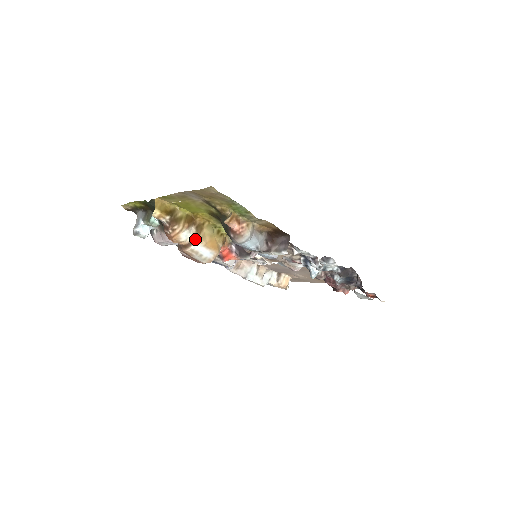
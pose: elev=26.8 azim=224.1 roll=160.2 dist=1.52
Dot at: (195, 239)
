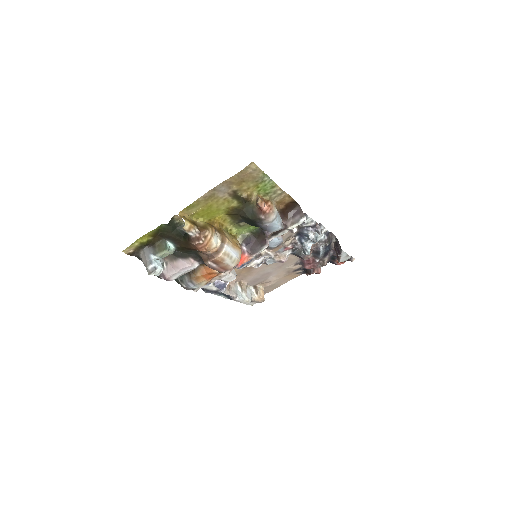
Dot at: (224, 241)
